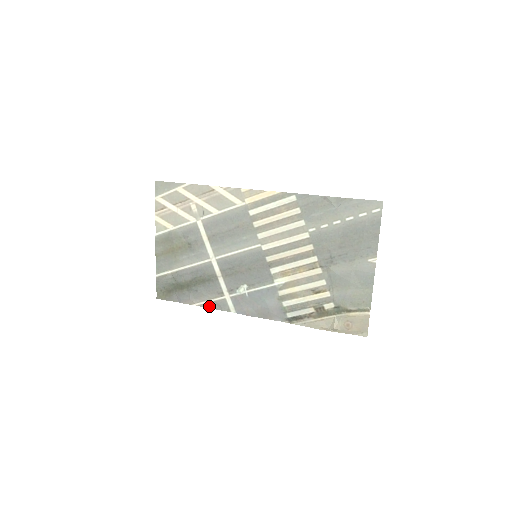
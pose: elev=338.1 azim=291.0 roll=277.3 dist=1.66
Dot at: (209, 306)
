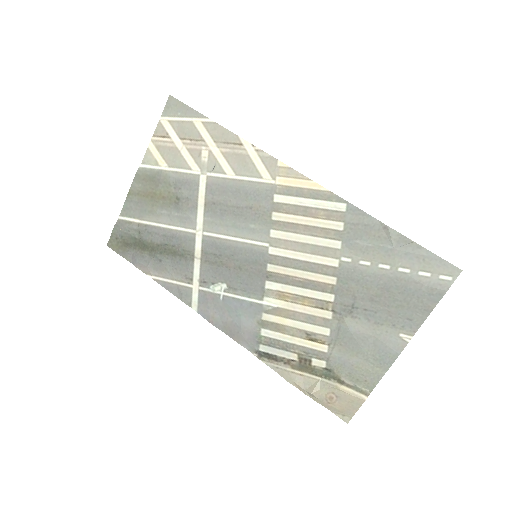
Dot at: (167, 287)
